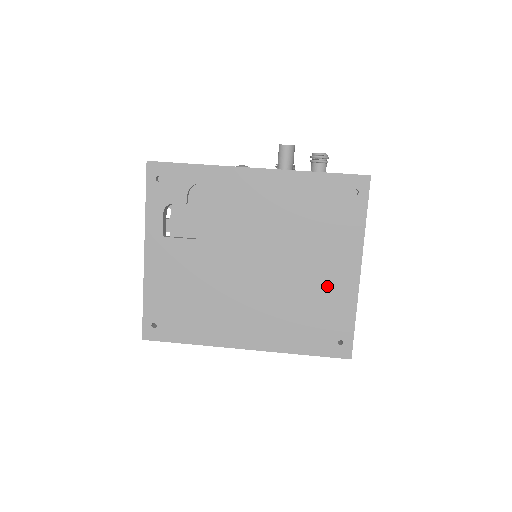
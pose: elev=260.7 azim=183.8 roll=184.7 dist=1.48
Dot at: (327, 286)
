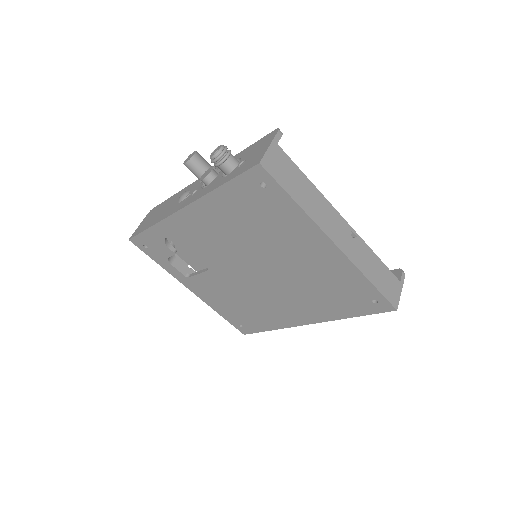
Dot at: (320, 267)
